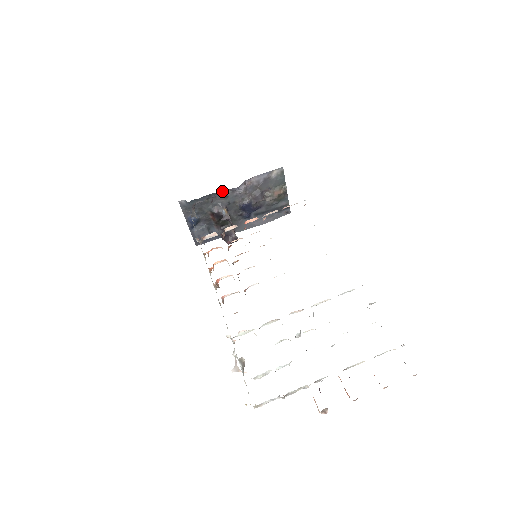
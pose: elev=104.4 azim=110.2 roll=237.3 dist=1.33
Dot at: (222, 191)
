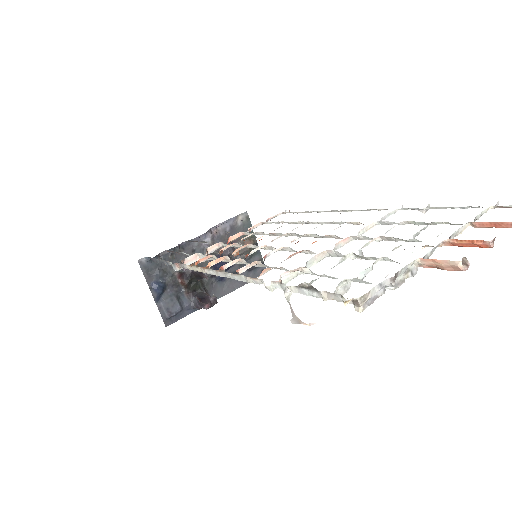
Dot at: (187, 243)
